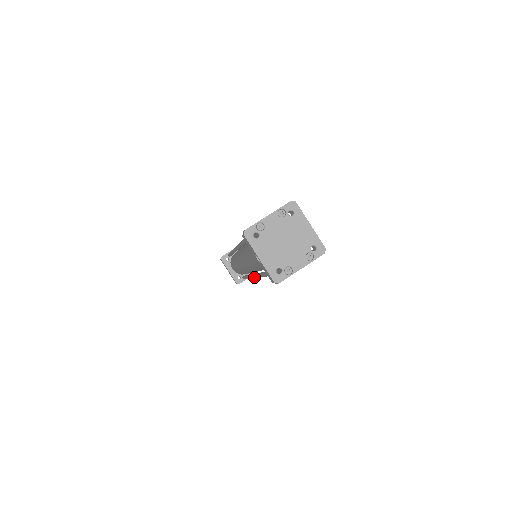
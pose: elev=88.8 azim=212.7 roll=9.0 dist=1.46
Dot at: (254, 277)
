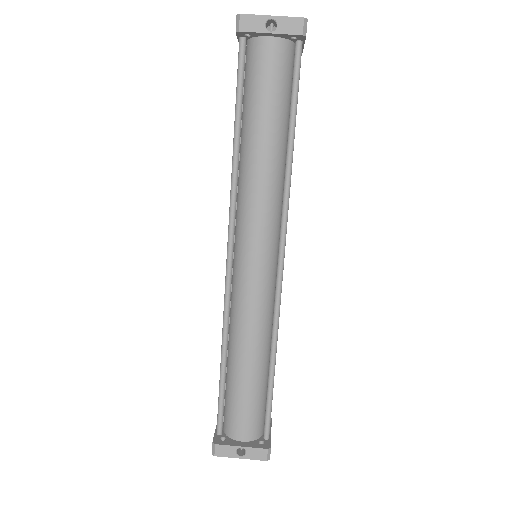
Dot at: (279, 289)
